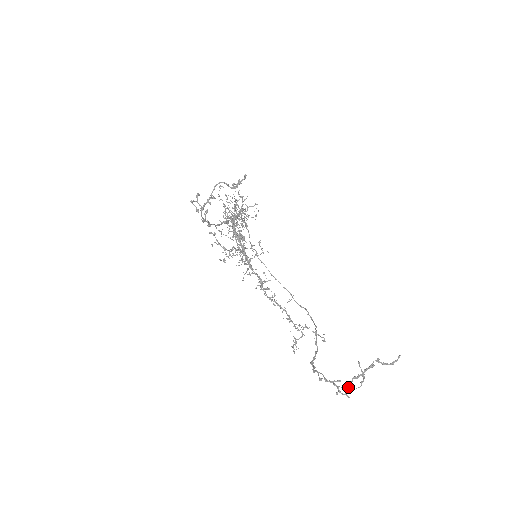
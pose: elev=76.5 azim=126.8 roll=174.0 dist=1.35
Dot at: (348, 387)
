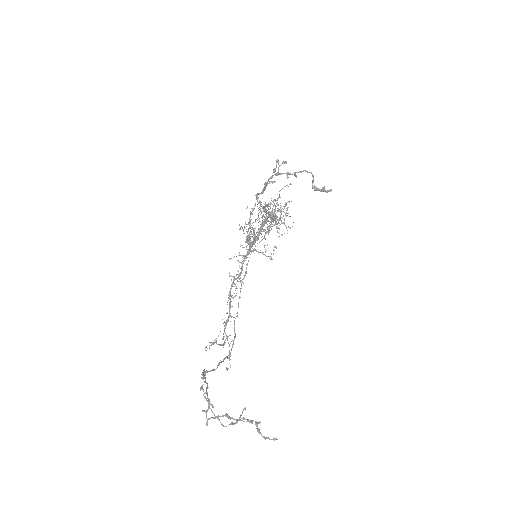
Dot at: (217, 416)
